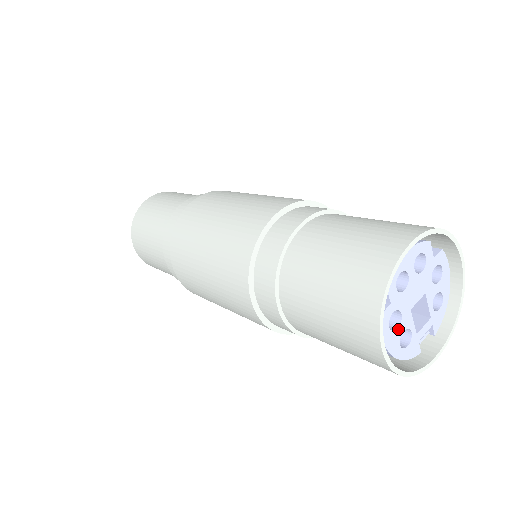
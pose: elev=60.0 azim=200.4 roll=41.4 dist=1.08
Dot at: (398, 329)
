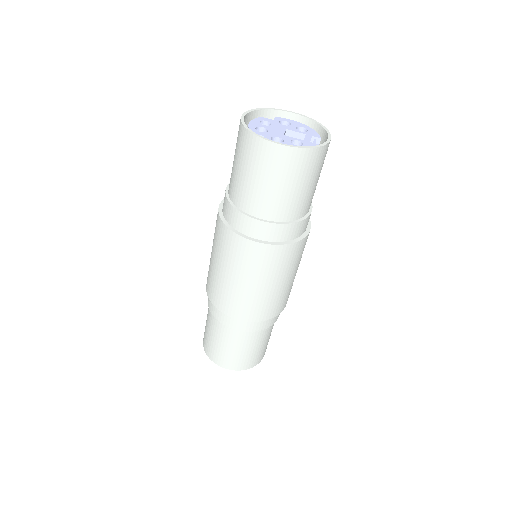
Dot at: (285, 142)
